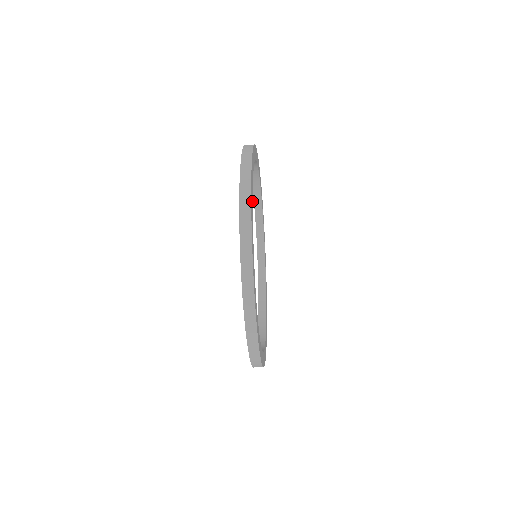
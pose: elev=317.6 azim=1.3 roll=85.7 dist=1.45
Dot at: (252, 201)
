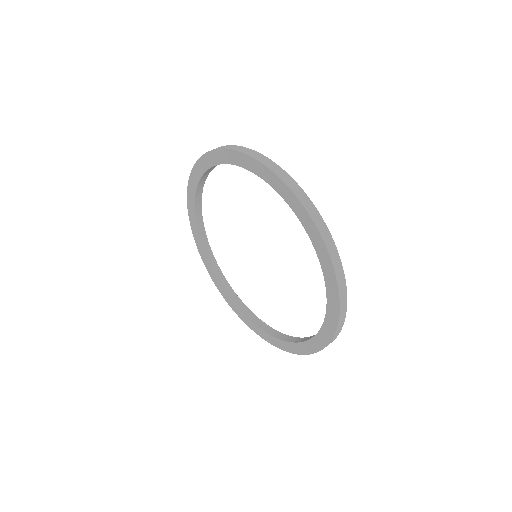
Dot at: occluded
